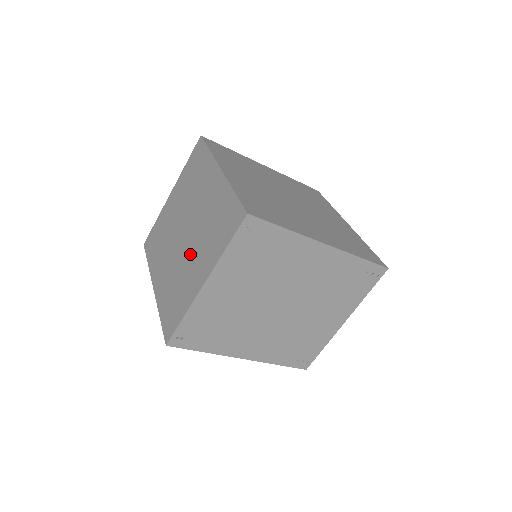
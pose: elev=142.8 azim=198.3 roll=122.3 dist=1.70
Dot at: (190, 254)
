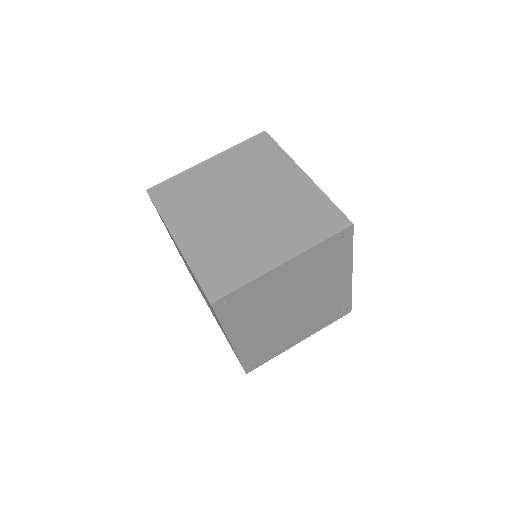
Dot at: (255, 229)
